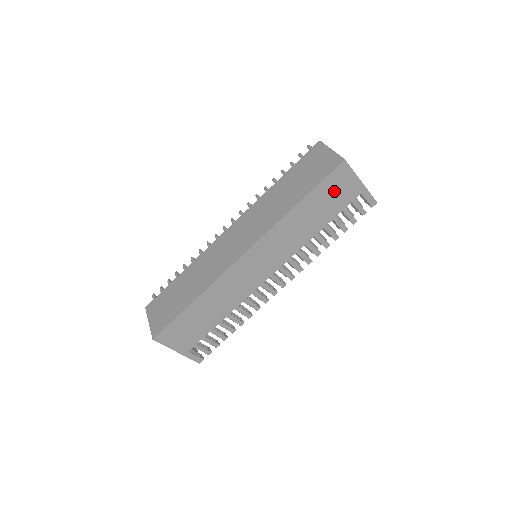
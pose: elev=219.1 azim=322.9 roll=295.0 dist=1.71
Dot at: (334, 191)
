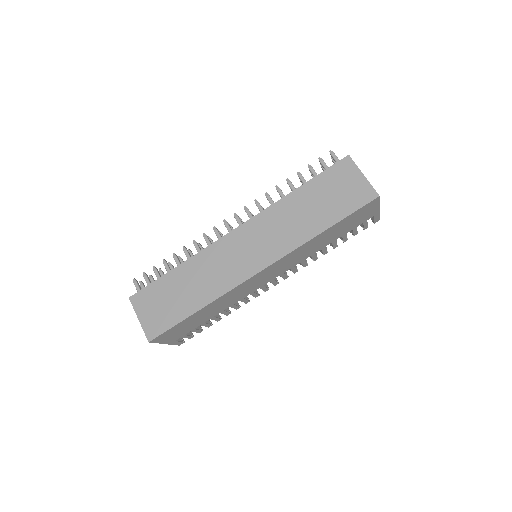
Dot at: (356, 218)
